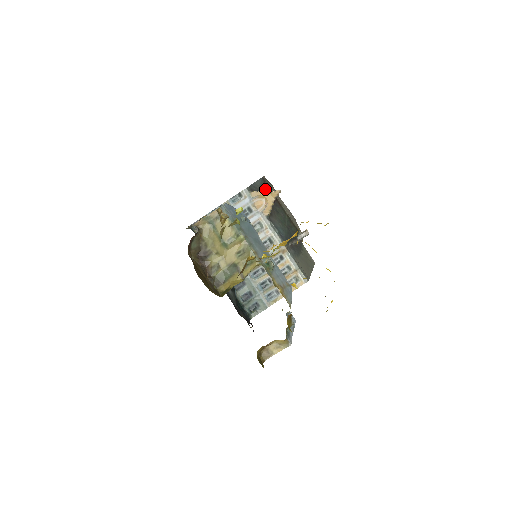
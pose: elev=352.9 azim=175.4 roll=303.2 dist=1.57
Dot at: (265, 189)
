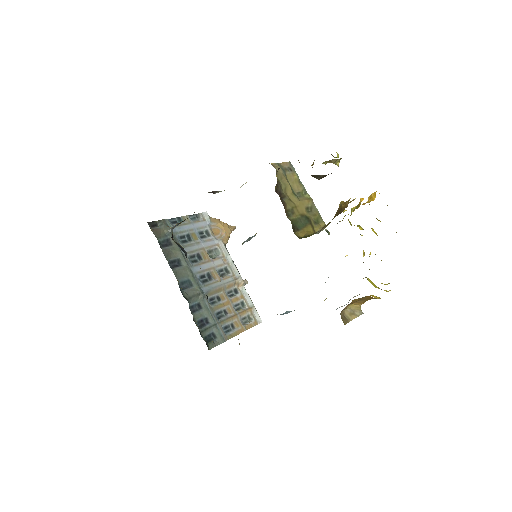
Dot at: occluded
